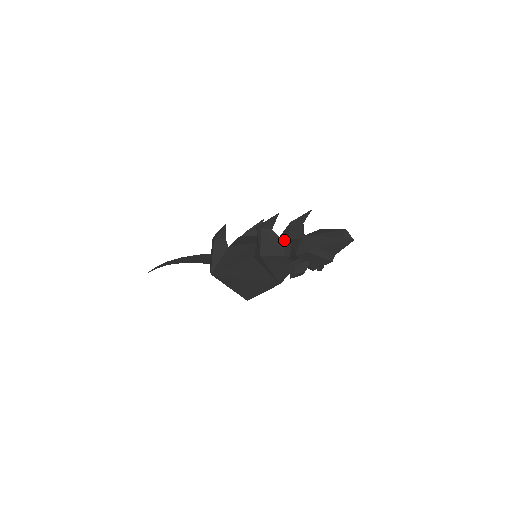
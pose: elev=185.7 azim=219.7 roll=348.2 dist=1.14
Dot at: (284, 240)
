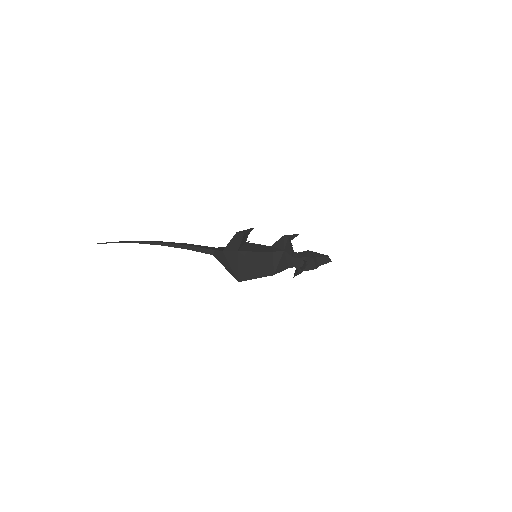
Dot at: occluded
